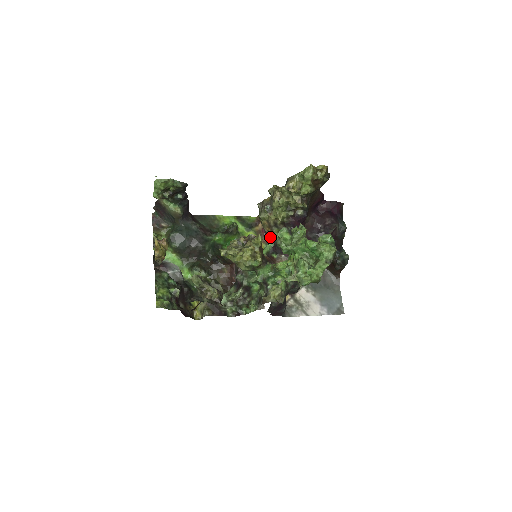
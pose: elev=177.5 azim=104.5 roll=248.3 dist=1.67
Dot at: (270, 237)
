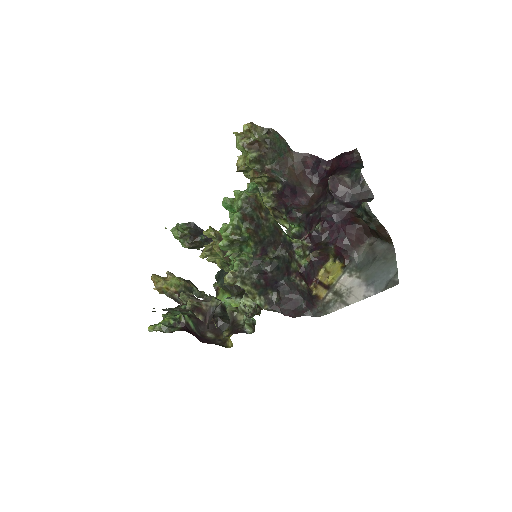
Dot at: occluded
